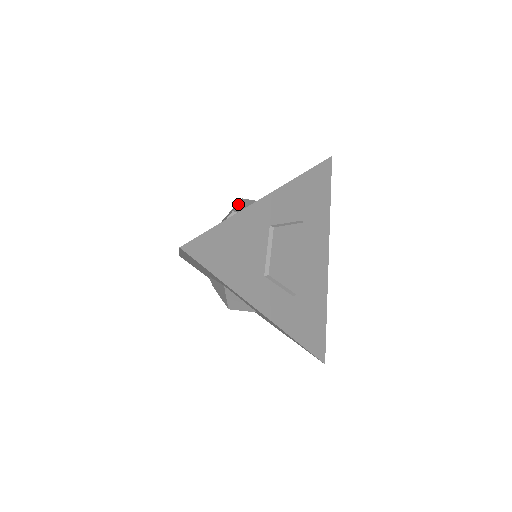
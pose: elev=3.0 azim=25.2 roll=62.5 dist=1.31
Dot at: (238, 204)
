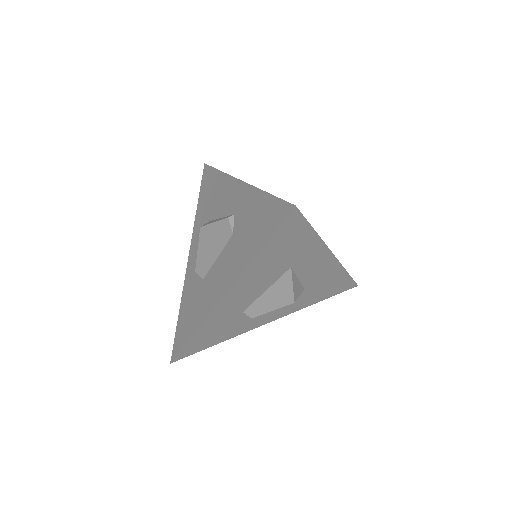
Dot at: (213, 222)
